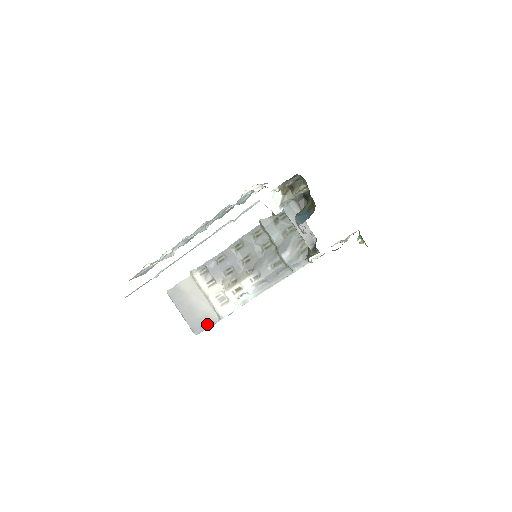
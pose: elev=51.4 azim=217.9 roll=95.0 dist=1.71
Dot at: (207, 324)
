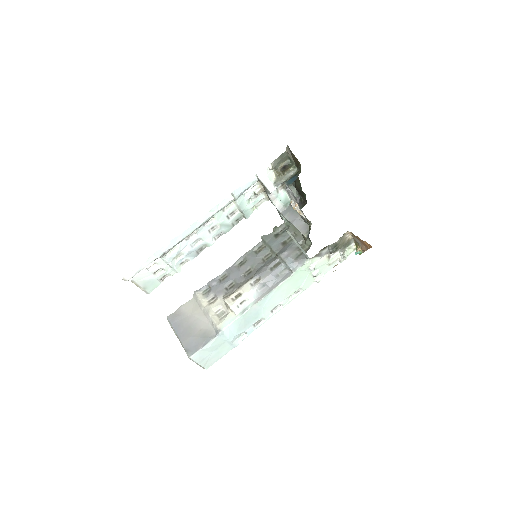
Dot at: (203, 342)
